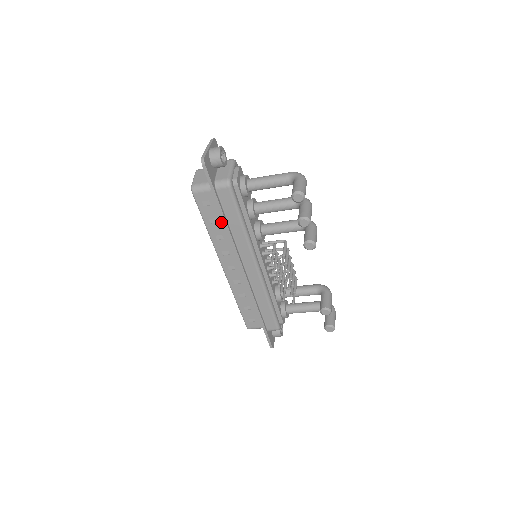
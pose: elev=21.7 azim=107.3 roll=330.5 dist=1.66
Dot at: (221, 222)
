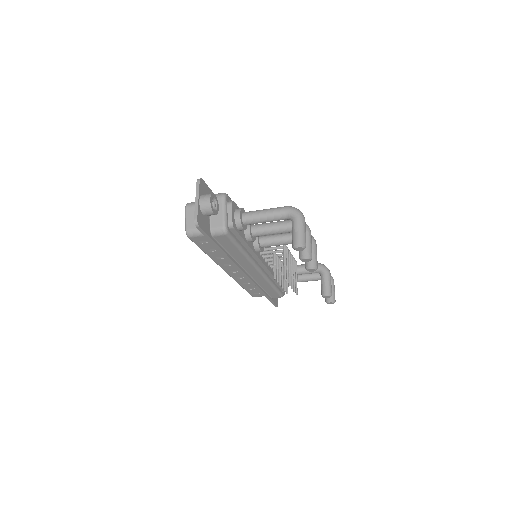
Dot at: occluded
